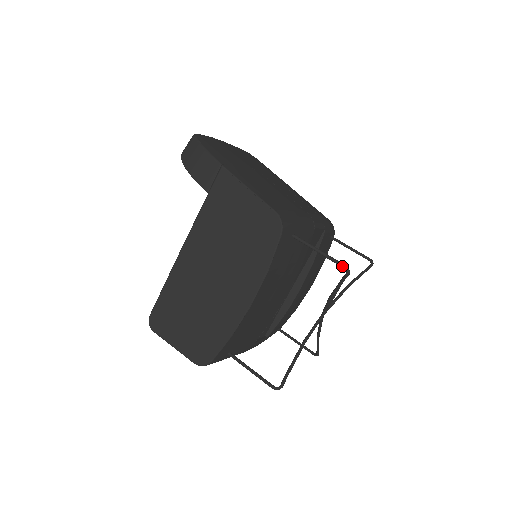
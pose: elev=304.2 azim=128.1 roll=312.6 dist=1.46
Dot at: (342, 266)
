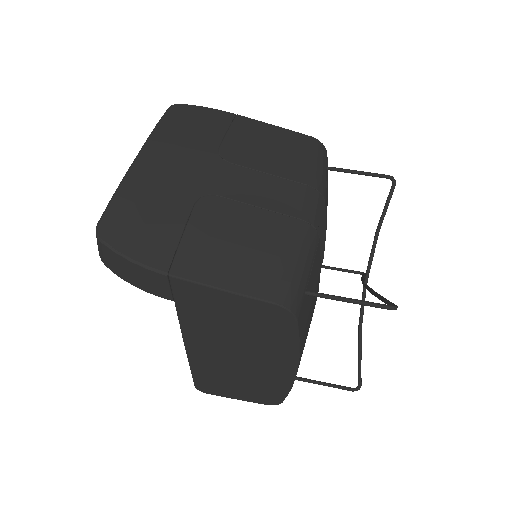
Dot at: occluded
